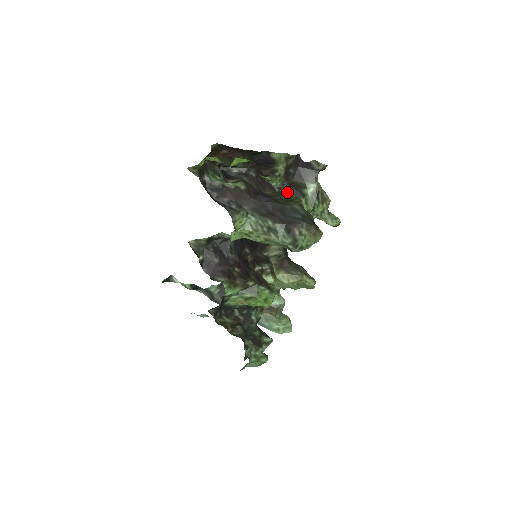
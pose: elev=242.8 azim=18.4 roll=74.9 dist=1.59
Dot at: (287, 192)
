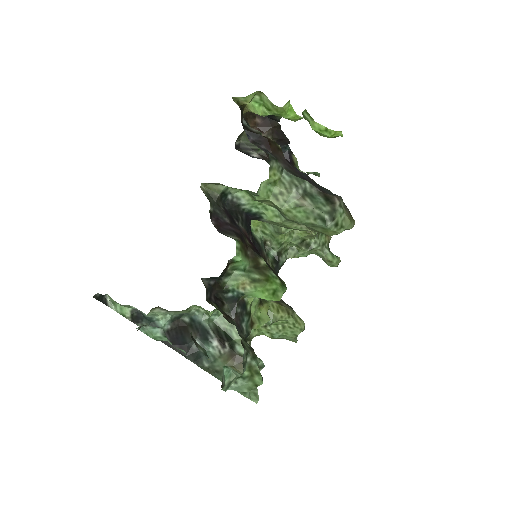
Dot at: occluded
